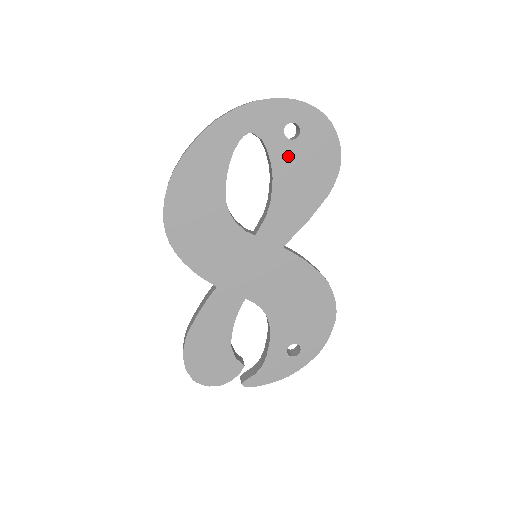
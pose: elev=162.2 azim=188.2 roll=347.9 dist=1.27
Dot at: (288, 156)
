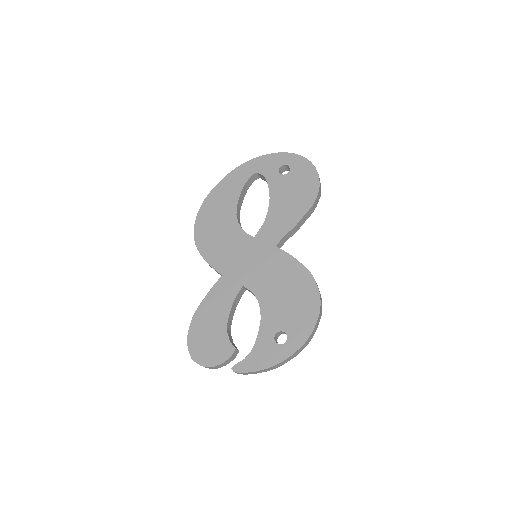
Dot at: (281, 184)
